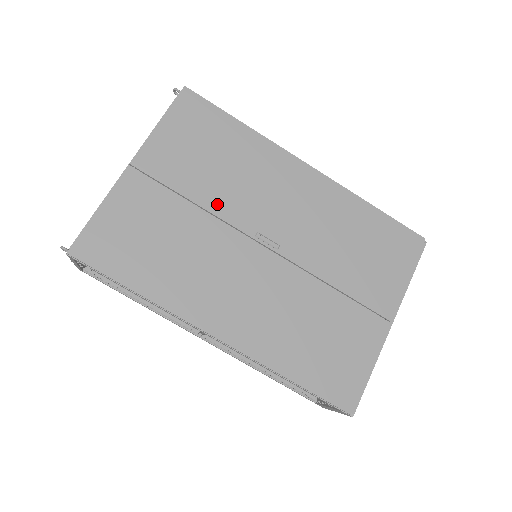
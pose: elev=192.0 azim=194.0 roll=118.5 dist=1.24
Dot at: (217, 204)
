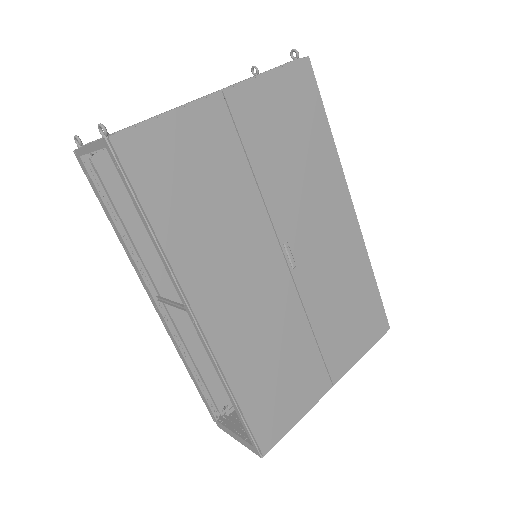
Dot at: (271, 191)
